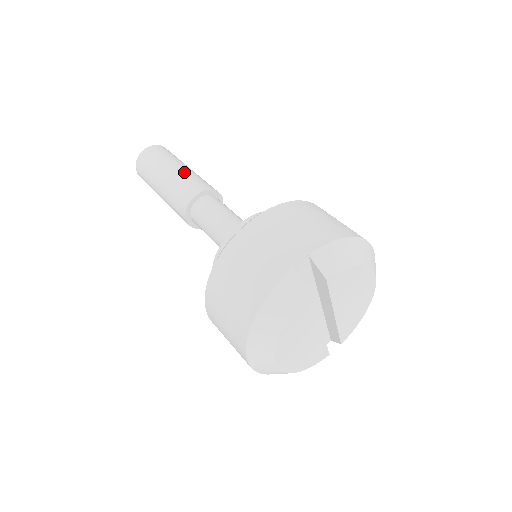
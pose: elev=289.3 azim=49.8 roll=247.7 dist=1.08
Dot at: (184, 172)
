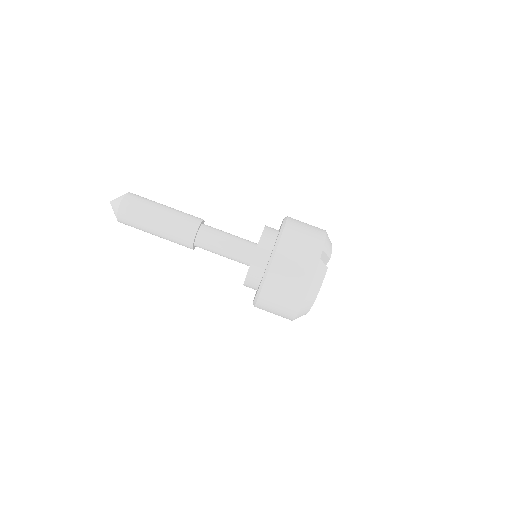
Dot at: (174, 212)
